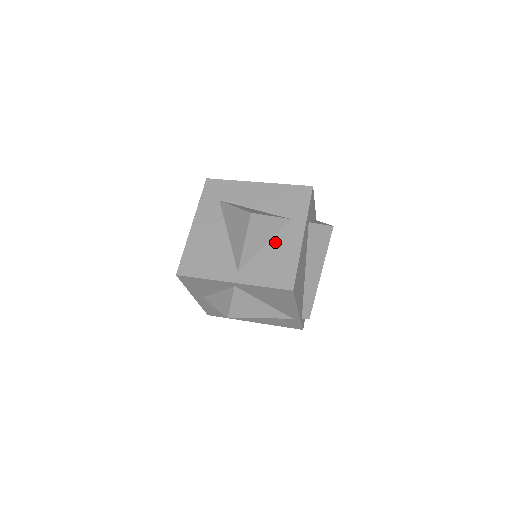
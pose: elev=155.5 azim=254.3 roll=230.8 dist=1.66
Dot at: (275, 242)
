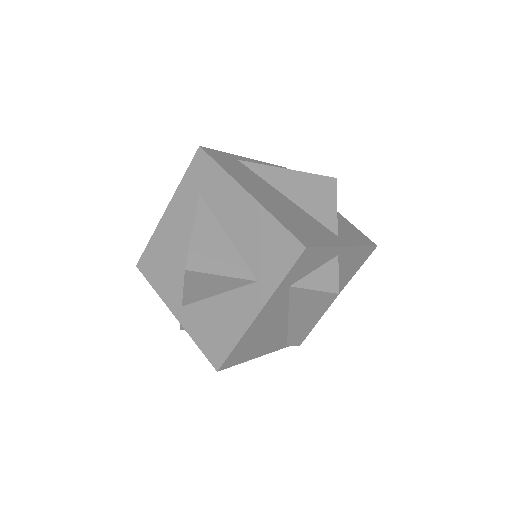
Dot at: (227, 299)
